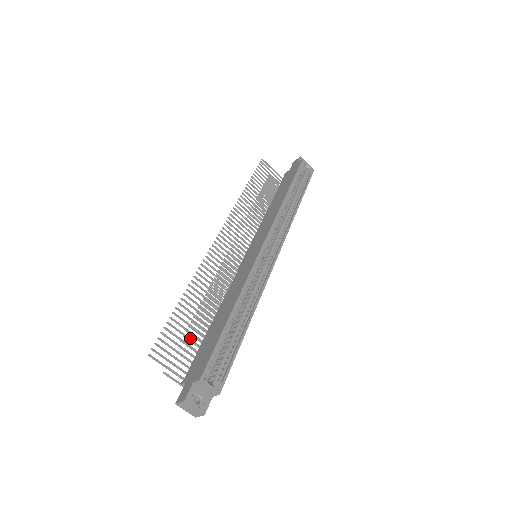
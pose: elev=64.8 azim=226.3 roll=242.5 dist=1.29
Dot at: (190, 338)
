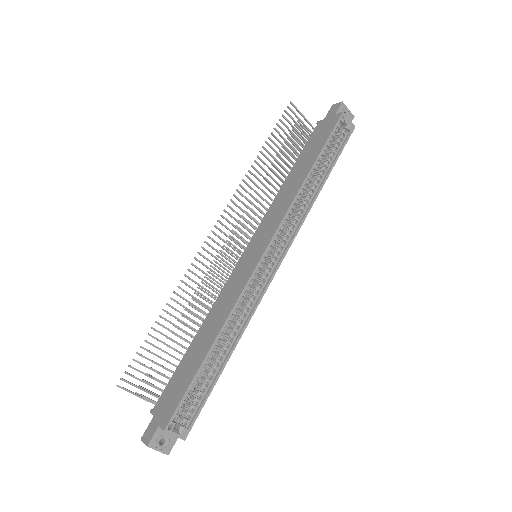
Dot at: (166, 360)
